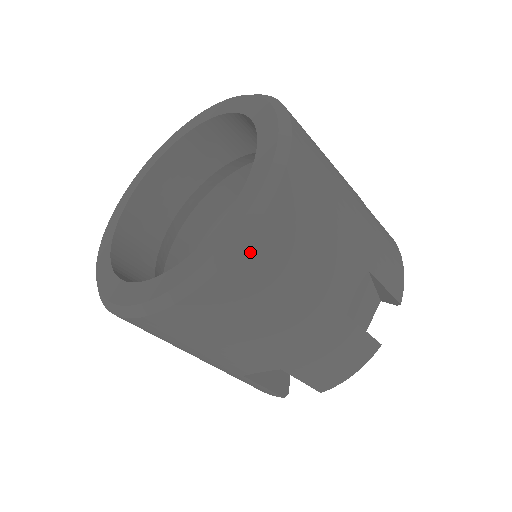
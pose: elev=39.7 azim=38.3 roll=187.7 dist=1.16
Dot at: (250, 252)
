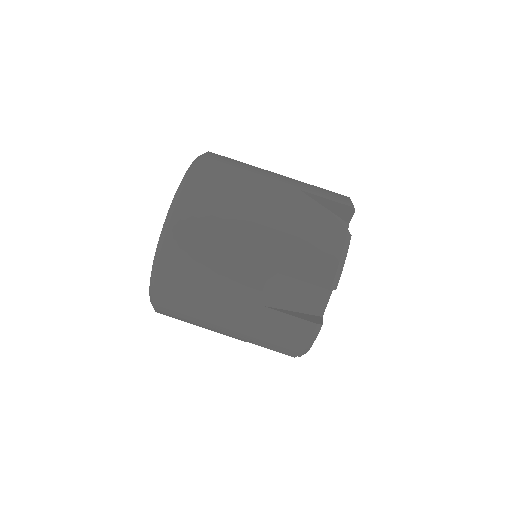
Dot at: (193, 186)
